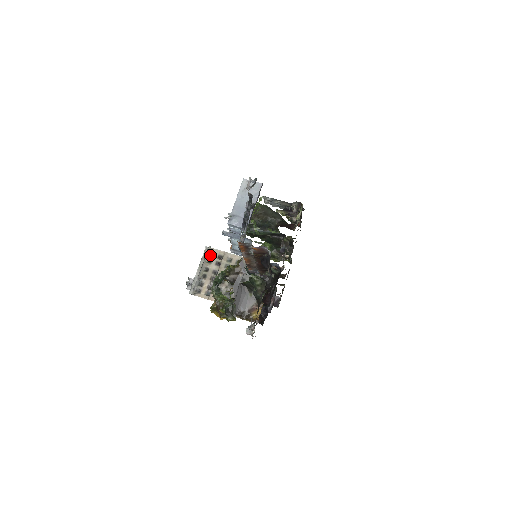
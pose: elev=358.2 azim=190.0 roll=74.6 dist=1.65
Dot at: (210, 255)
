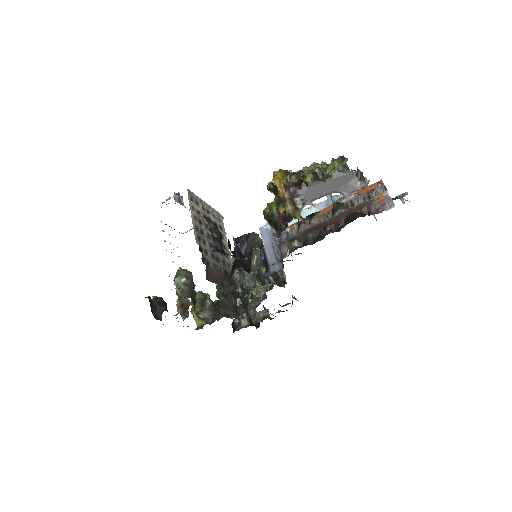
Dot at: (218, 217)
